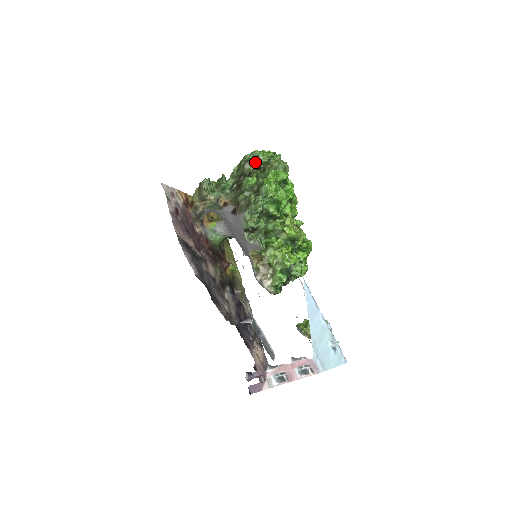
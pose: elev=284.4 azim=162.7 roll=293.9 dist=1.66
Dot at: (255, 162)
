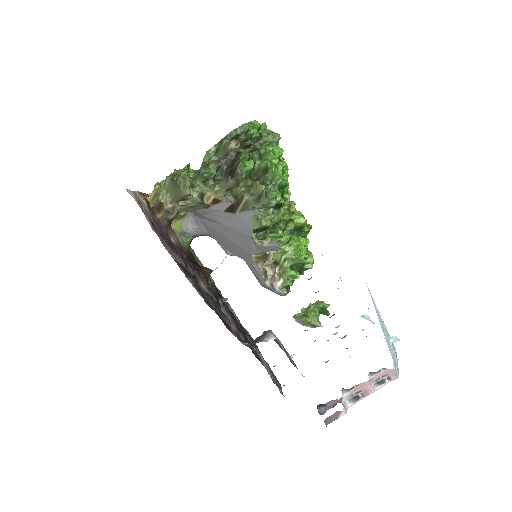
Dot at: (243, 139)
